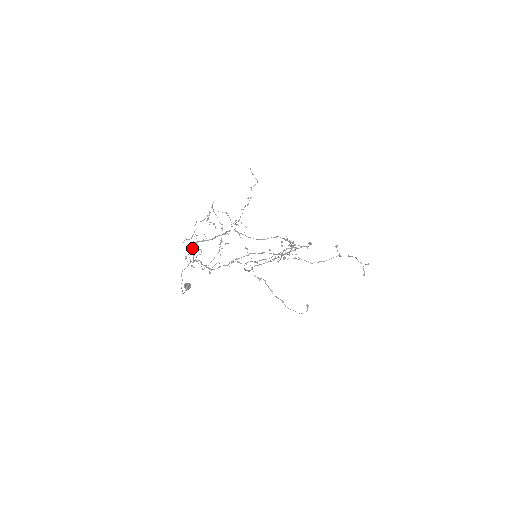
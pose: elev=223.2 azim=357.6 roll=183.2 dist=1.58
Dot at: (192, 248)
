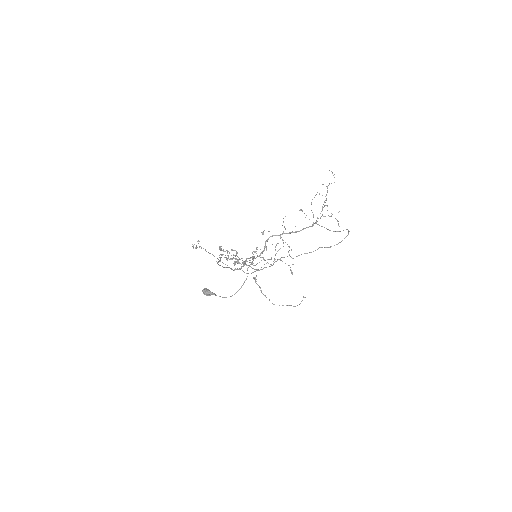
Dot at: occluded
